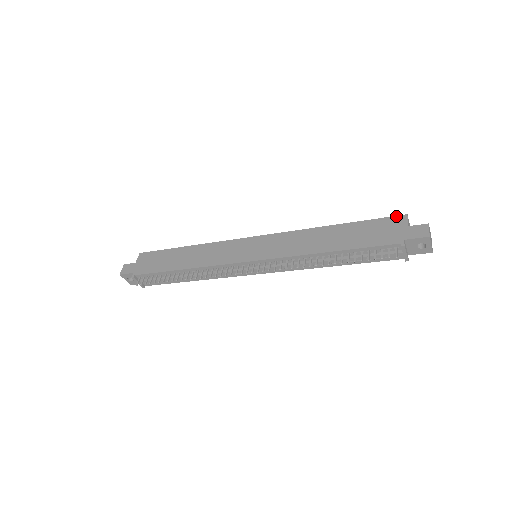
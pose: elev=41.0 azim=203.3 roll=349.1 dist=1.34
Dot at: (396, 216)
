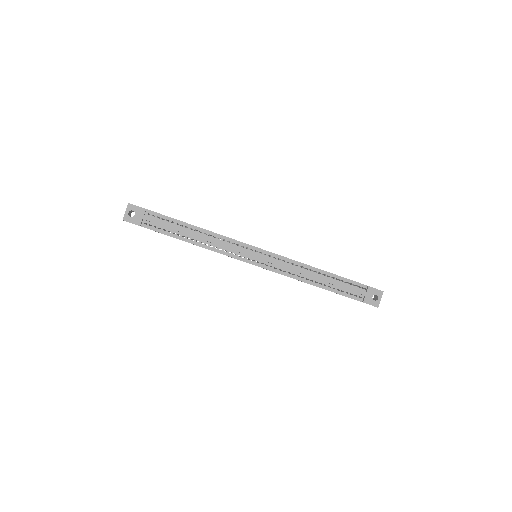
Dot at: occluded
